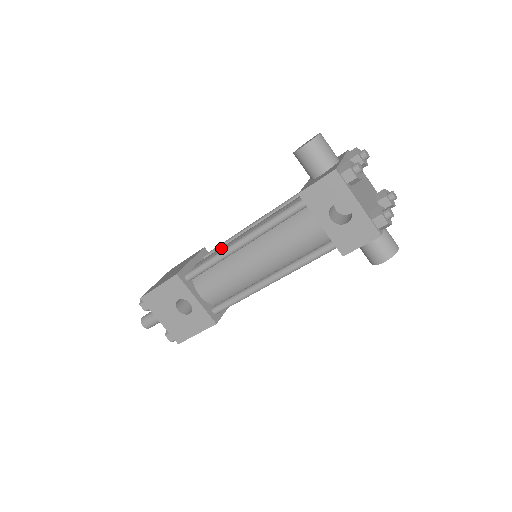
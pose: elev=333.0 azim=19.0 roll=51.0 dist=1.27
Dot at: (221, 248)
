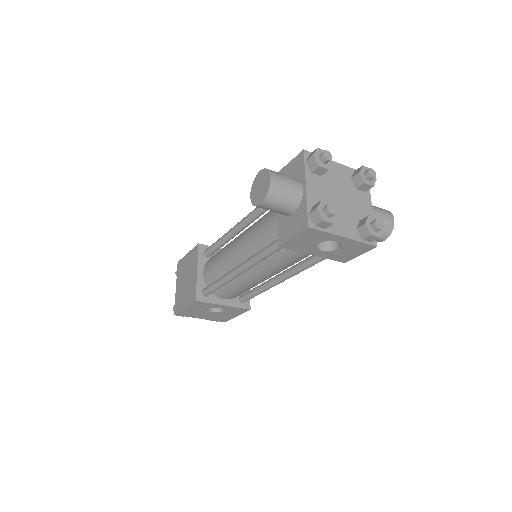
Dot at: (220, 262)
